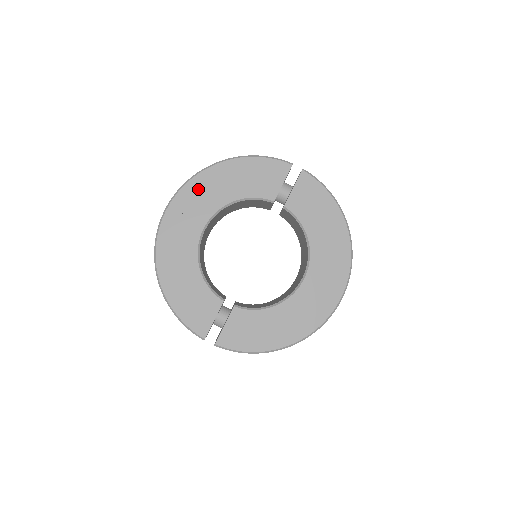
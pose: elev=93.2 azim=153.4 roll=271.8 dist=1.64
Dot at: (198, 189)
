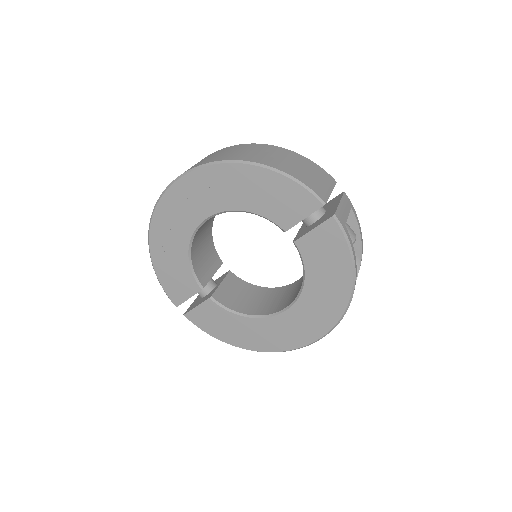
Dot at: (210, 180)
